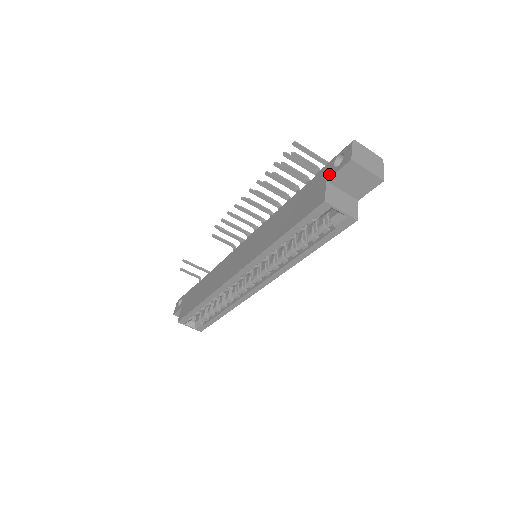
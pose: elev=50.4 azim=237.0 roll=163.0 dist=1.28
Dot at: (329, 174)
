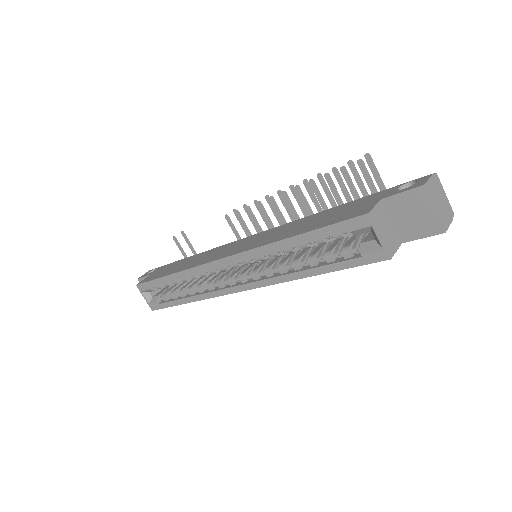
Dot at: (388, 194)
